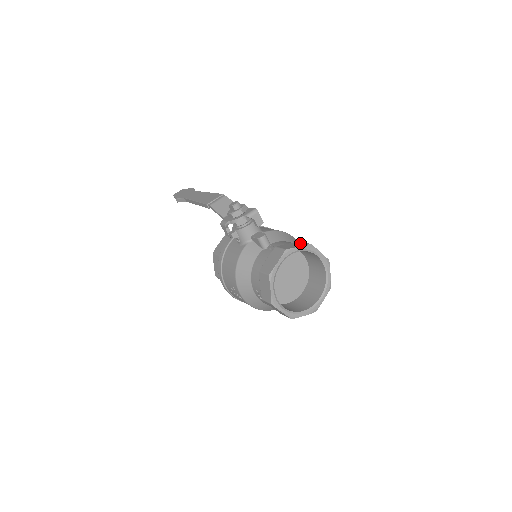
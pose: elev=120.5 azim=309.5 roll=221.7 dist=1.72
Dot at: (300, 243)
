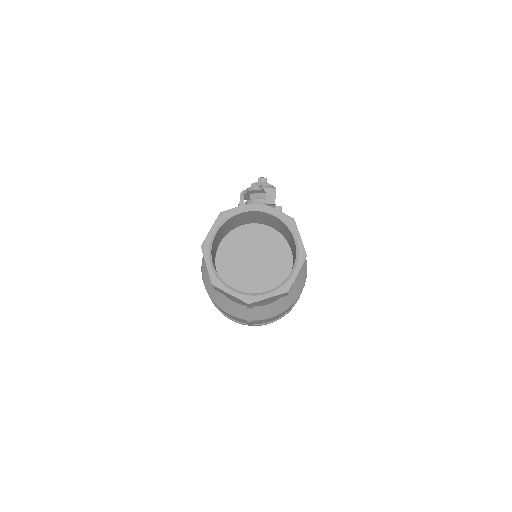
Dot at: occluded
